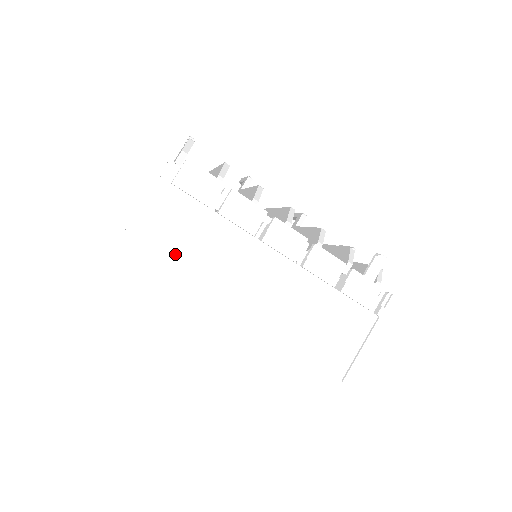
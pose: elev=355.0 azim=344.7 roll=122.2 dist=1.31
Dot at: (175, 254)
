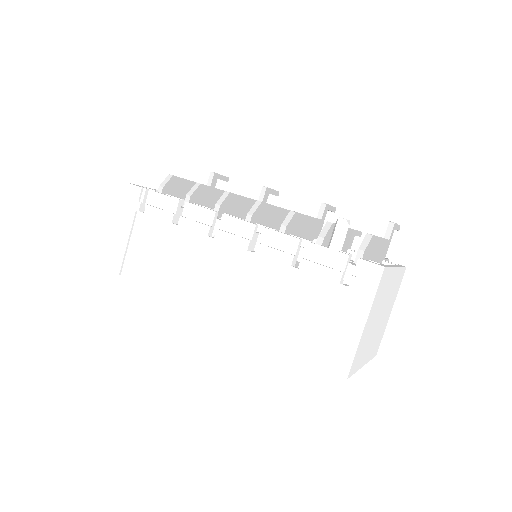
Dot at: (157, 267)
